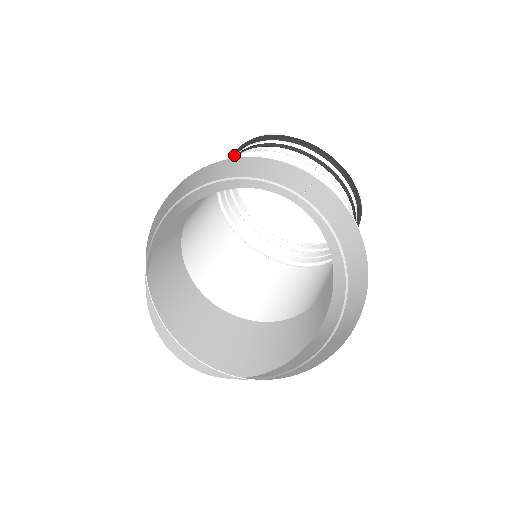
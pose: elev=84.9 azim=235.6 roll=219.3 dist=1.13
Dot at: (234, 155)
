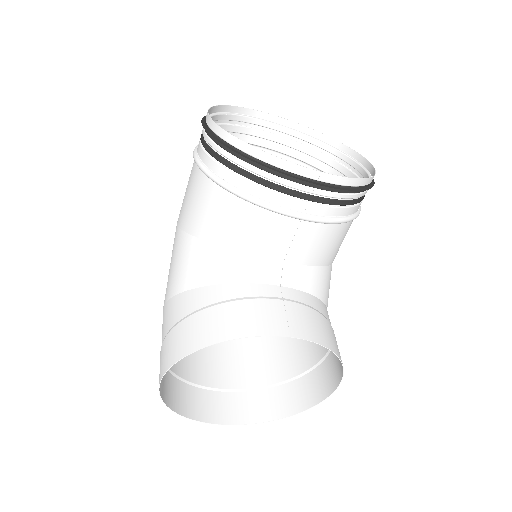
Dot at: (204, 126)
